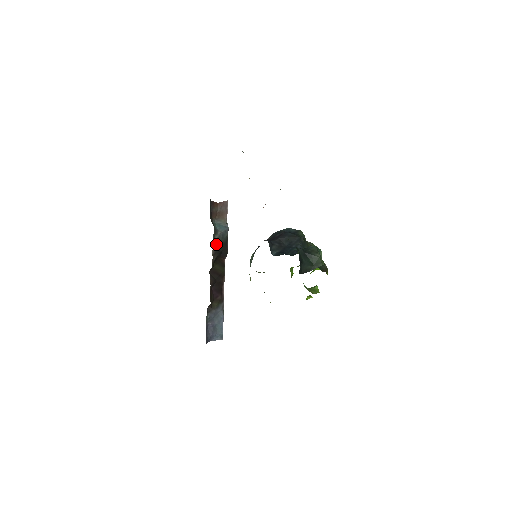
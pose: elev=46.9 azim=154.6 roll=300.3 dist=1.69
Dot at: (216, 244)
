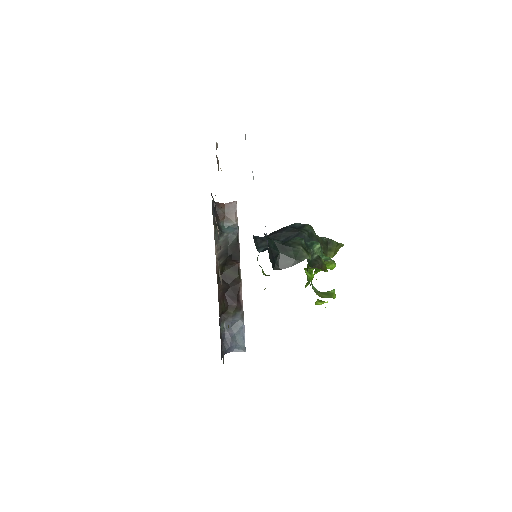
Dot at: (222, 246)
